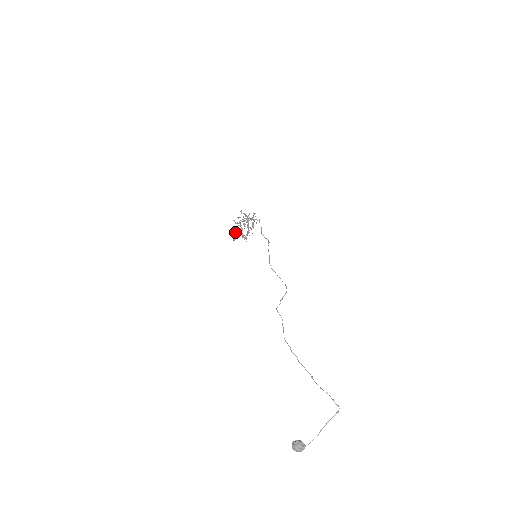
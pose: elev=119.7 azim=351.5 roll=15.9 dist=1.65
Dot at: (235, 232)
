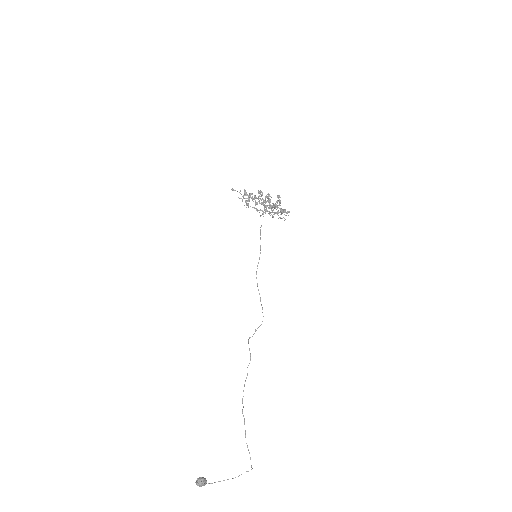
Dot at: occluded
